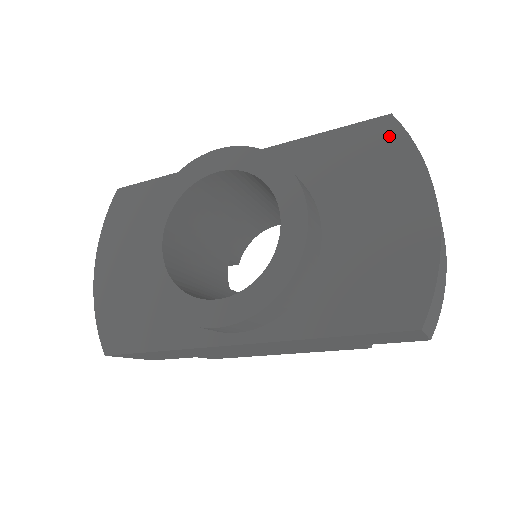
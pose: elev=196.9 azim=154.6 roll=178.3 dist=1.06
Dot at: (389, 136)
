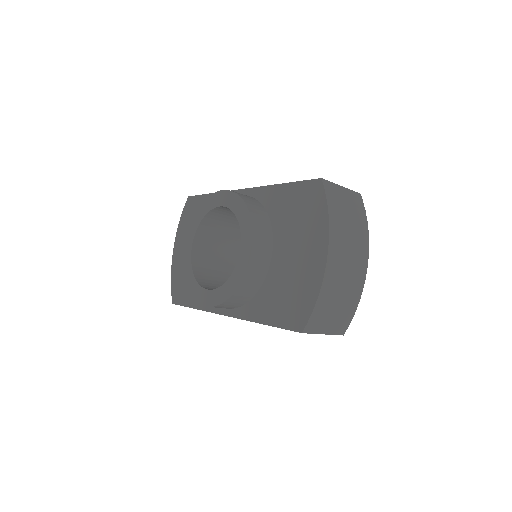
Dot at: (316, 195)
